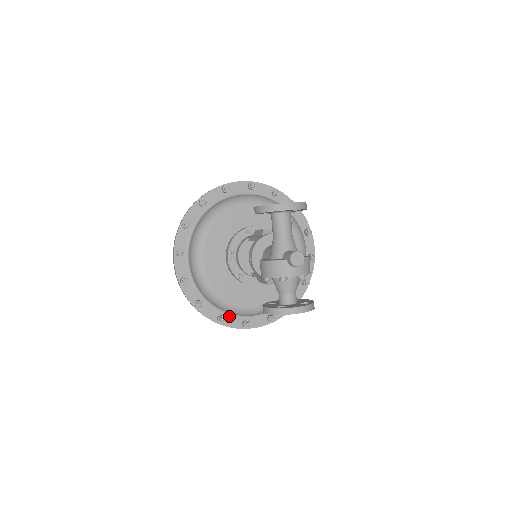
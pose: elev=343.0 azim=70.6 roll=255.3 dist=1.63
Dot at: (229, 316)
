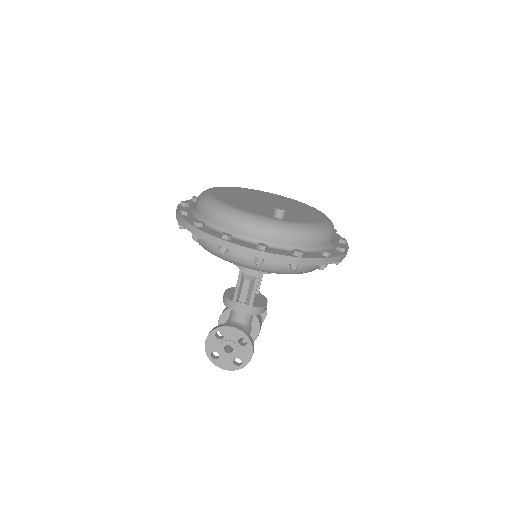
Dot at: occluded
